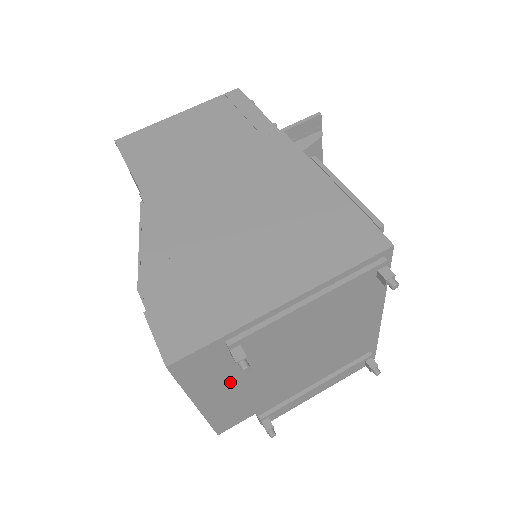
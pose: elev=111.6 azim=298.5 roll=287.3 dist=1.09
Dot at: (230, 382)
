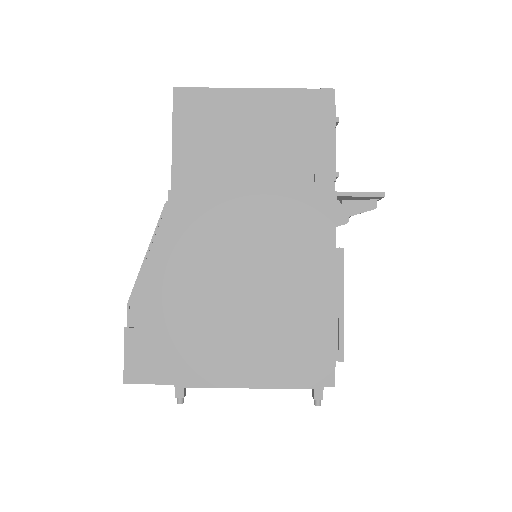
Dot at: occluded
